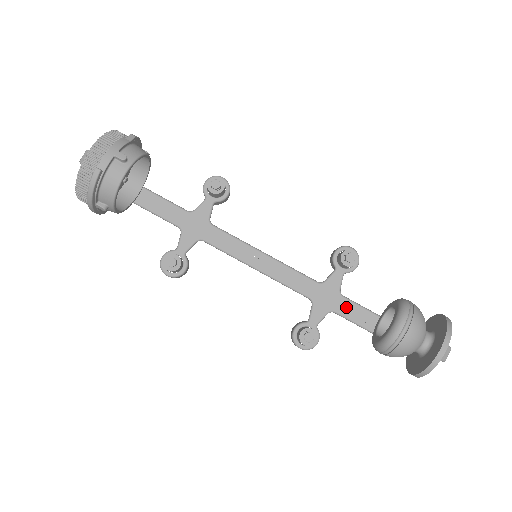
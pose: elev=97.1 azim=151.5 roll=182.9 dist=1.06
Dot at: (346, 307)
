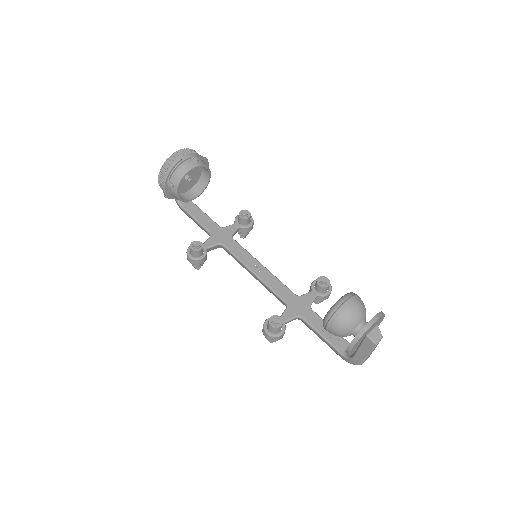
Dot at: (312, 317)
